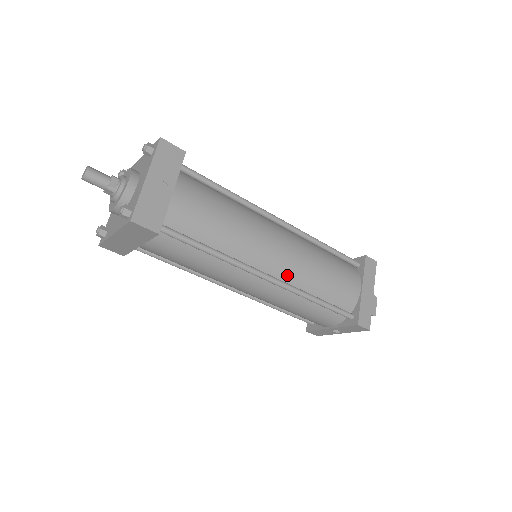
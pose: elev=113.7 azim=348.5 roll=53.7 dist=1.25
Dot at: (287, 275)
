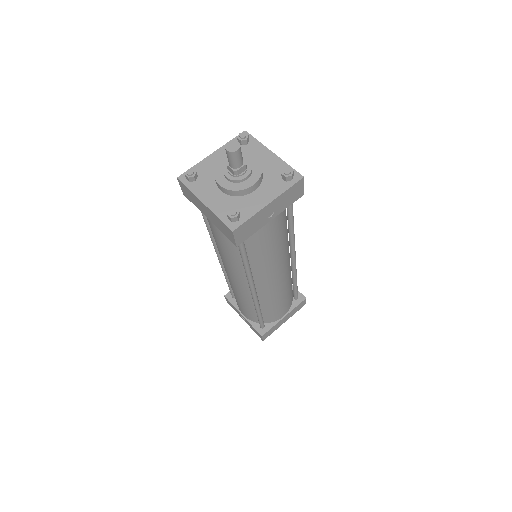
Dot at: (263, 293)
